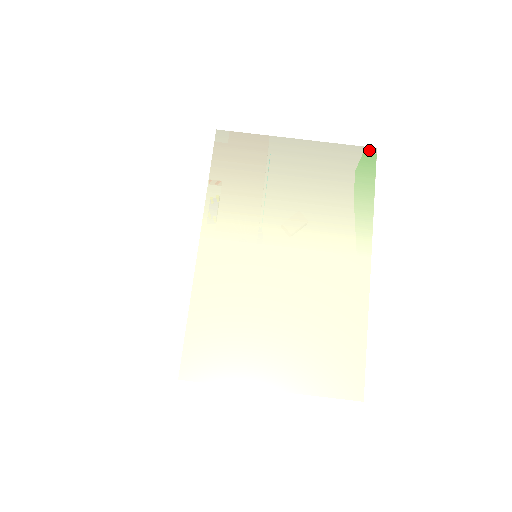
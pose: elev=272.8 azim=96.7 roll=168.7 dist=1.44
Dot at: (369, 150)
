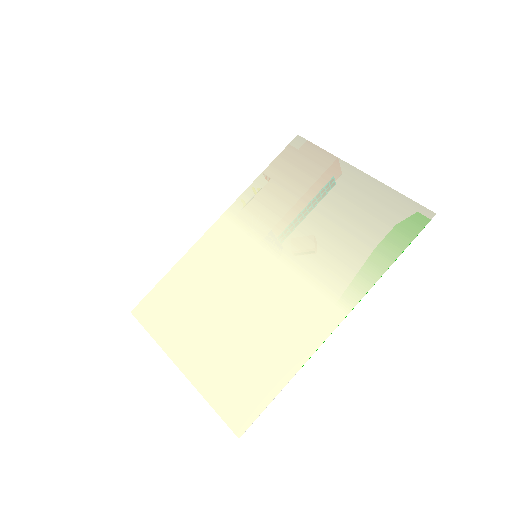
Dot at: (426, 212)
